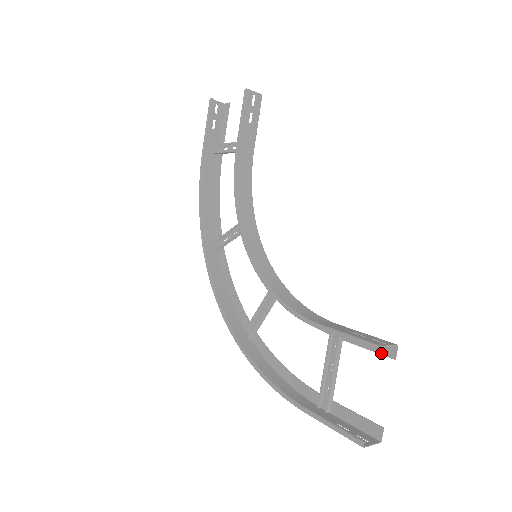
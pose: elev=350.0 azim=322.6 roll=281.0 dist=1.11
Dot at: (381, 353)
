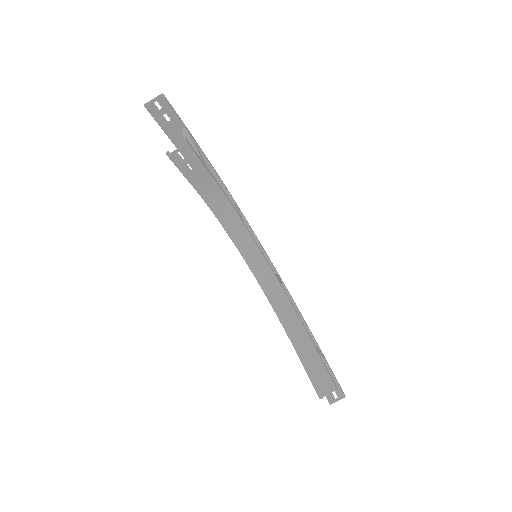
Dot at: occluded
